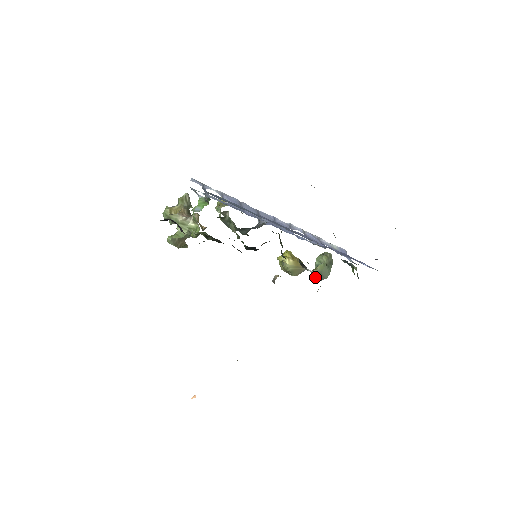
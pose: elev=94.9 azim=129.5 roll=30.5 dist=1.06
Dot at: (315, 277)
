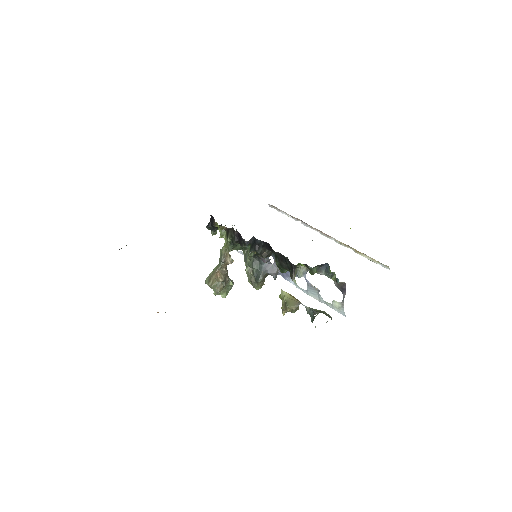
Dot at: occluded
